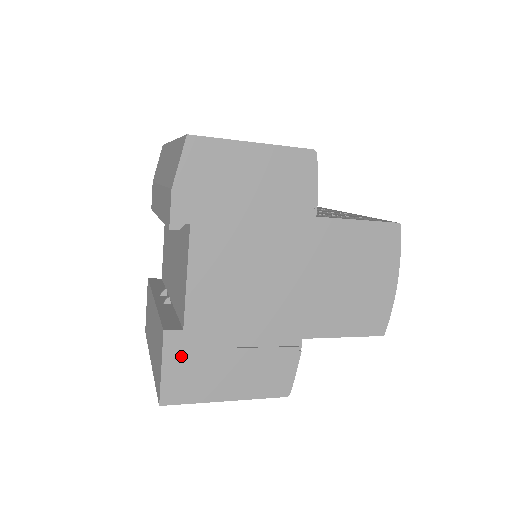
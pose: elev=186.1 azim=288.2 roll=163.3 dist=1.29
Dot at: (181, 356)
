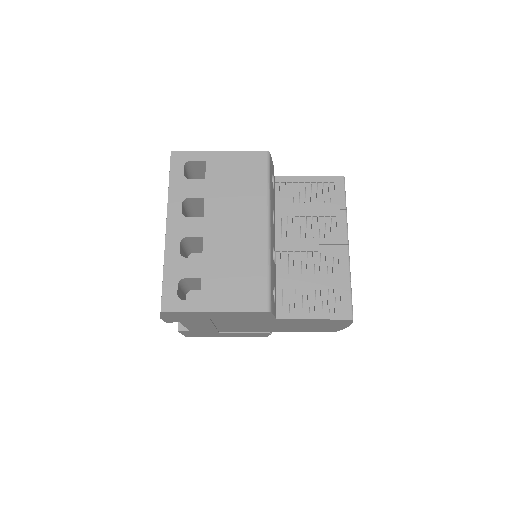
Dot at: (192, 333)
